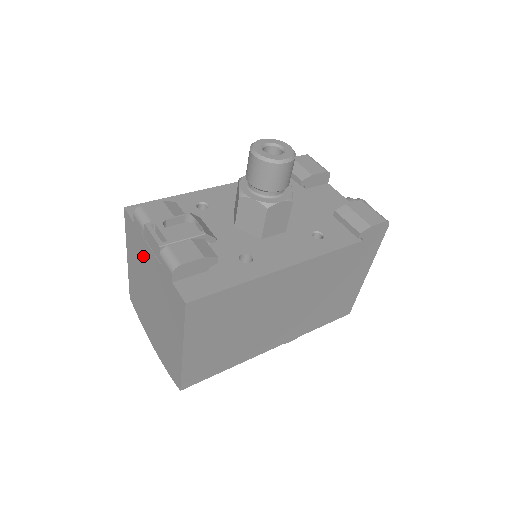
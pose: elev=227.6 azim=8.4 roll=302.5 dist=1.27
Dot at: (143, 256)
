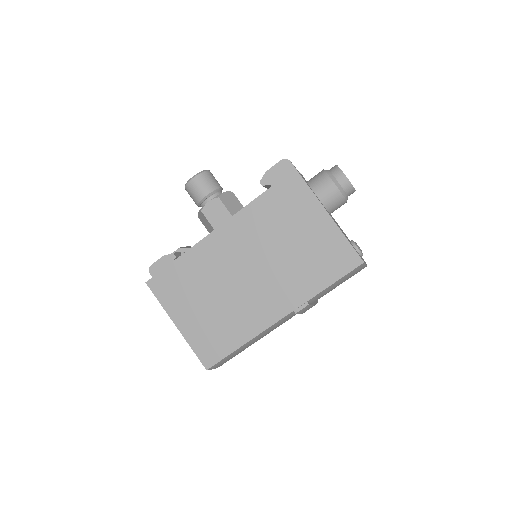
Dot at: occluded
